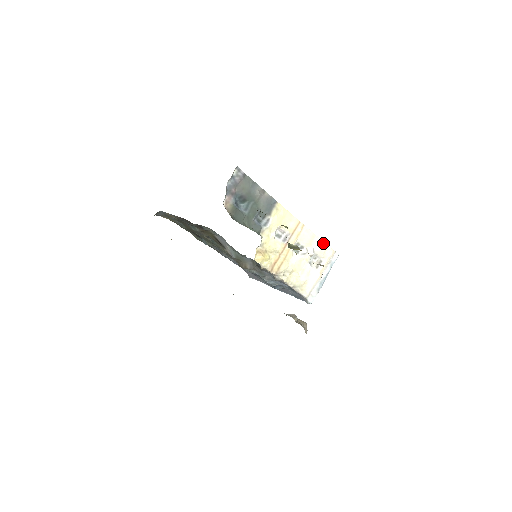
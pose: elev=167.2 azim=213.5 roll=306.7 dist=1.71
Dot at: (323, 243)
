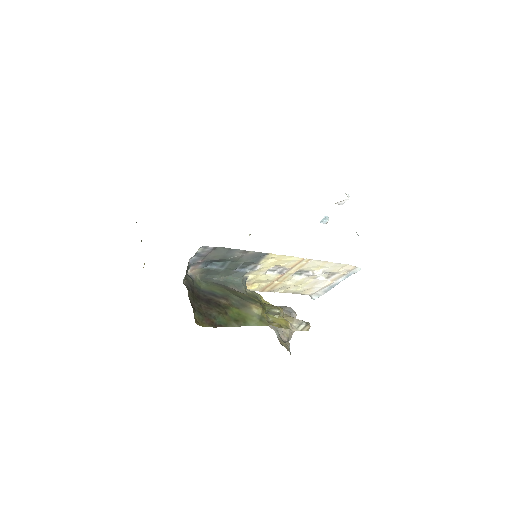
Dot at: (339, 264)
